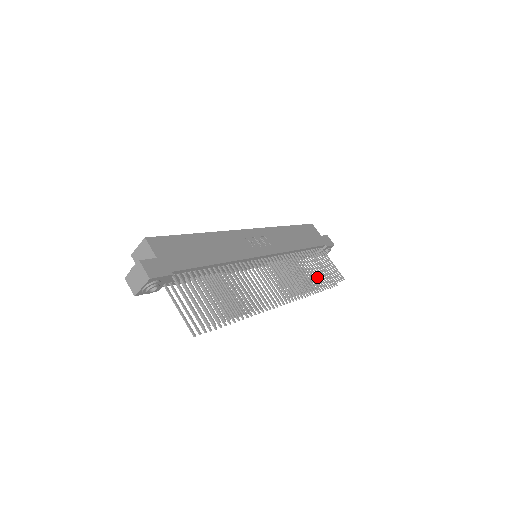
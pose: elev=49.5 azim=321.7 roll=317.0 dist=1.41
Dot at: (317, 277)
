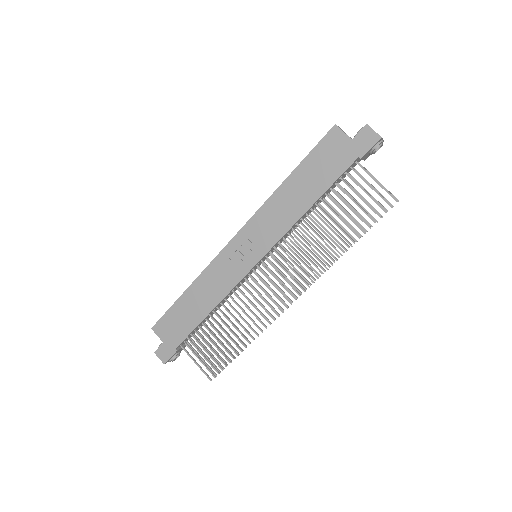
Dot at: occluded
